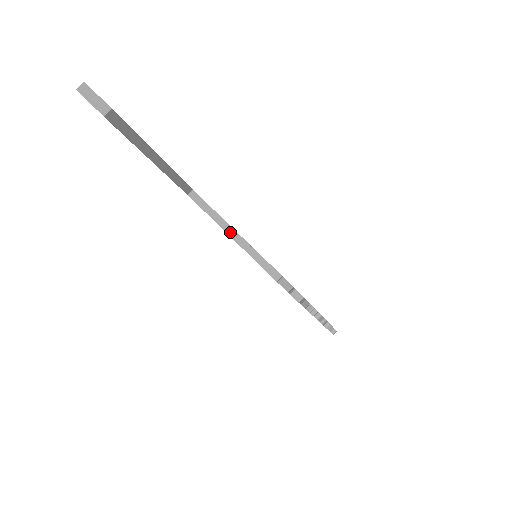
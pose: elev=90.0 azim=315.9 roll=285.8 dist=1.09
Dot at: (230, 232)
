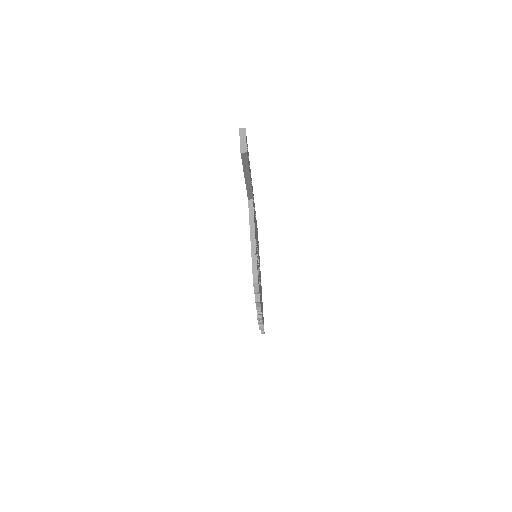
Dot at: (252, 238)
